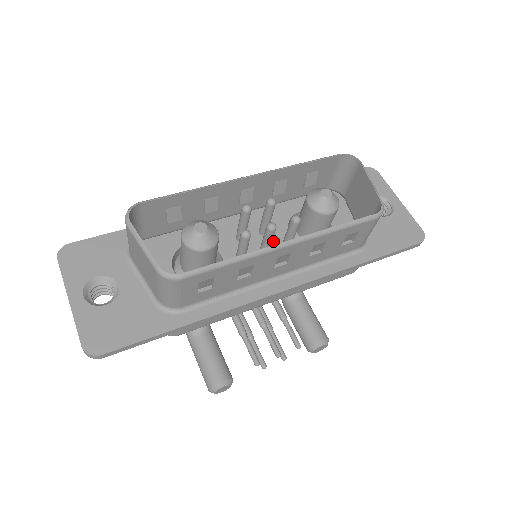
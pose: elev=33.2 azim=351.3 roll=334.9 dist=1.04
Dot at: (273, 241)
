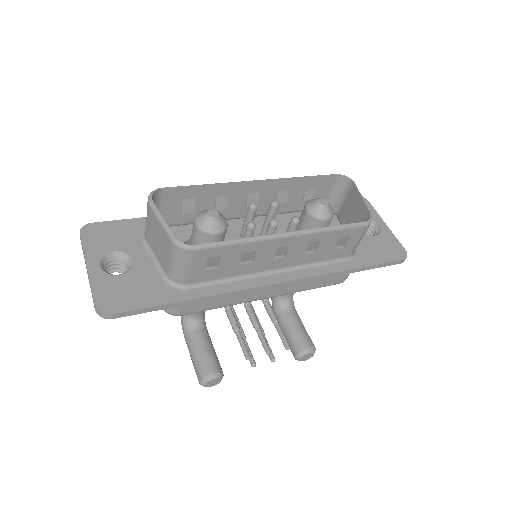
Dot at: occluded
